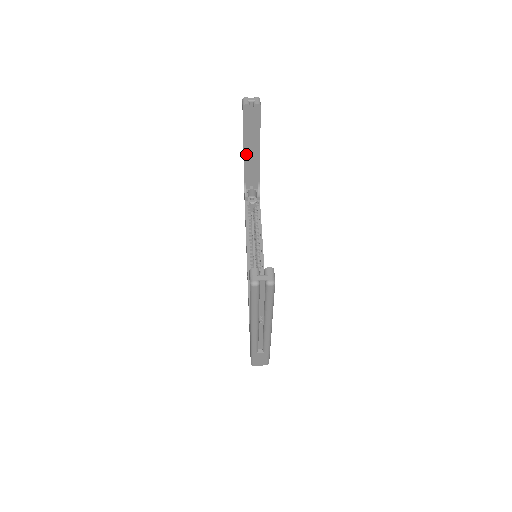
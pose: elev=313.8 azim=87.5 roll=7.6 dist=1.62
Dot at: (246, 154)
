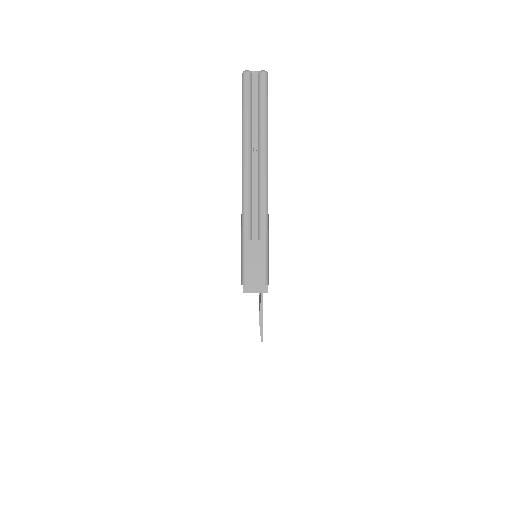
Dot at: occluded
